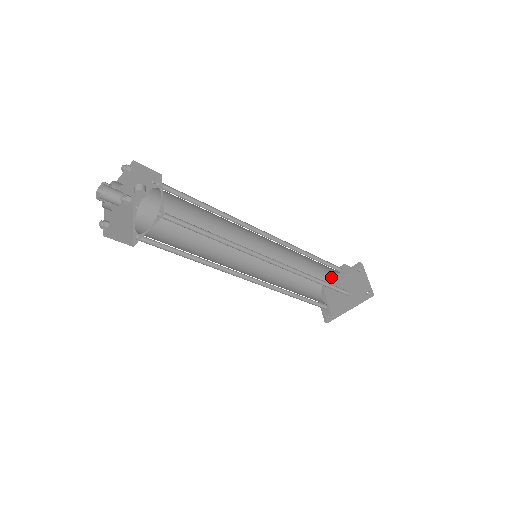
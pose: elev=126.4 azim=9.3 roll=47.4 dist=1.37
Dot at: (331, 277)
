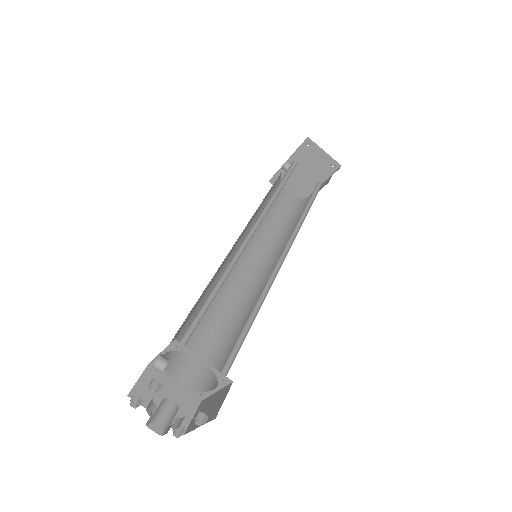
Dot at: (286, 170)
